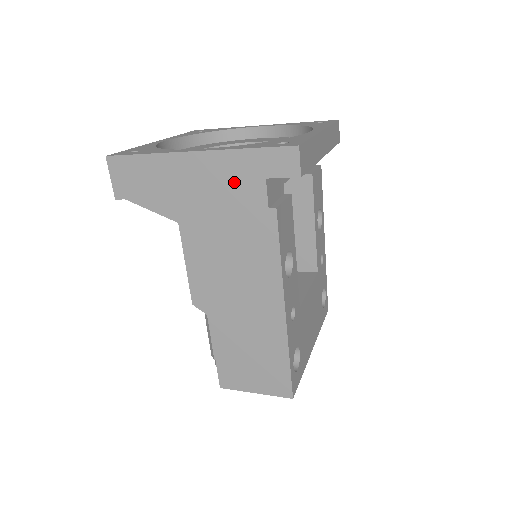
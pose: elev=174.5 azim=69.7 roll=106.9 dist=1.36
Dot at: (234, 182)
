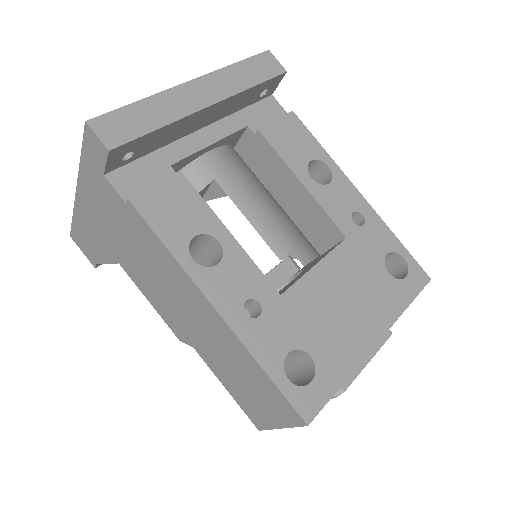
Dot at: (101, 197)
